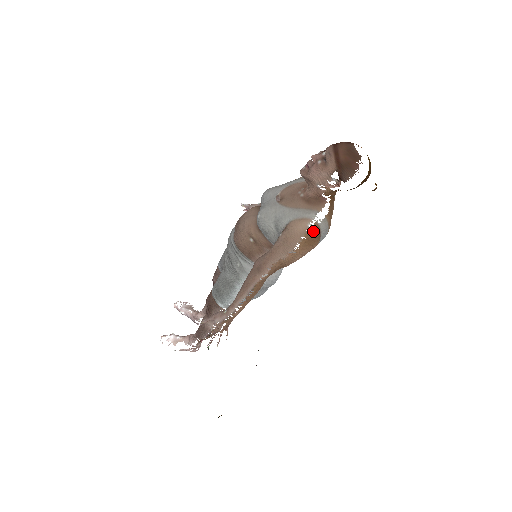
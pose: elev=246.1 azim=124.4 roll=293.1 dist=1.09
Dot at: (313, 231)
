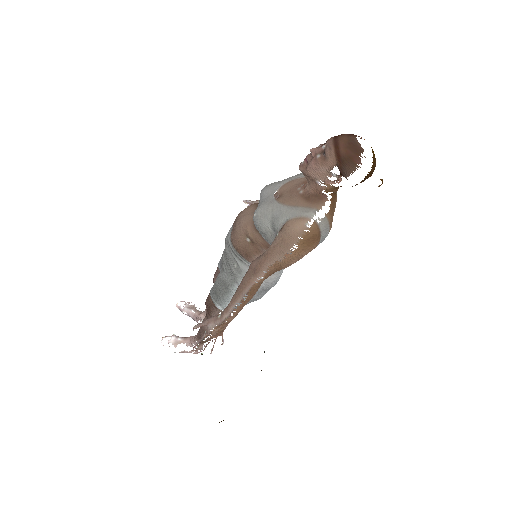
Dot at: (312, 231)
